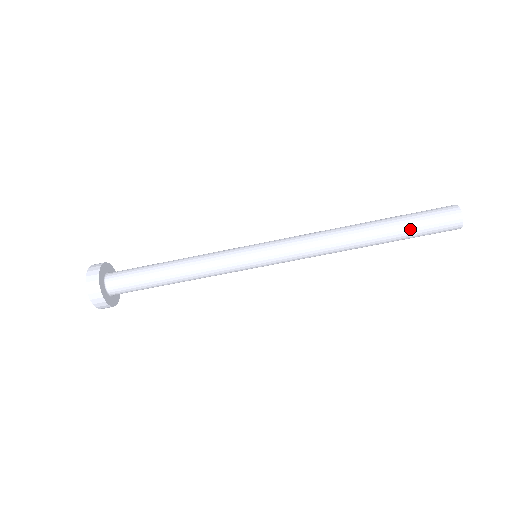
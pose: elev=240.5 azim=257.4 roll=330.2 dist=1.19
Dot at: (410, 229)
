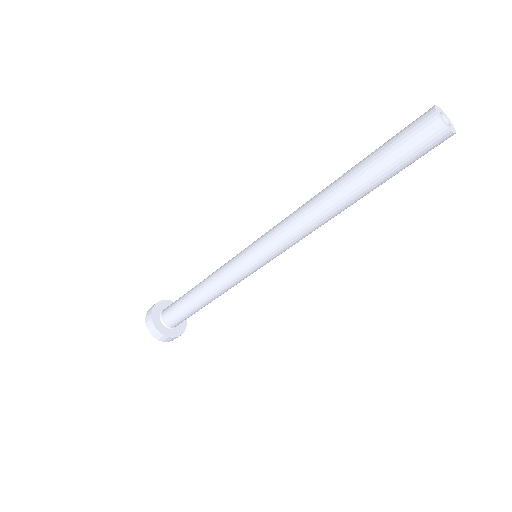
Dot at: (382, 165)
